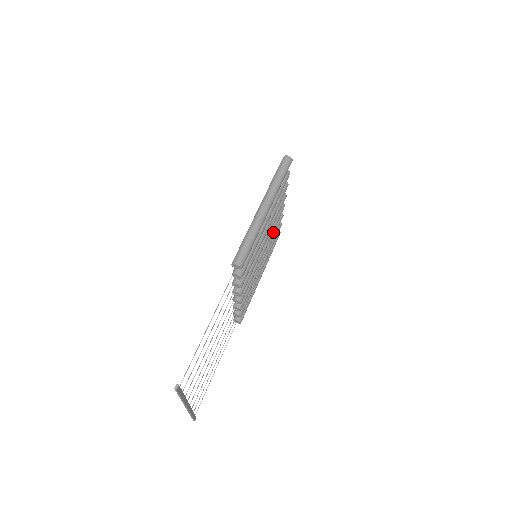
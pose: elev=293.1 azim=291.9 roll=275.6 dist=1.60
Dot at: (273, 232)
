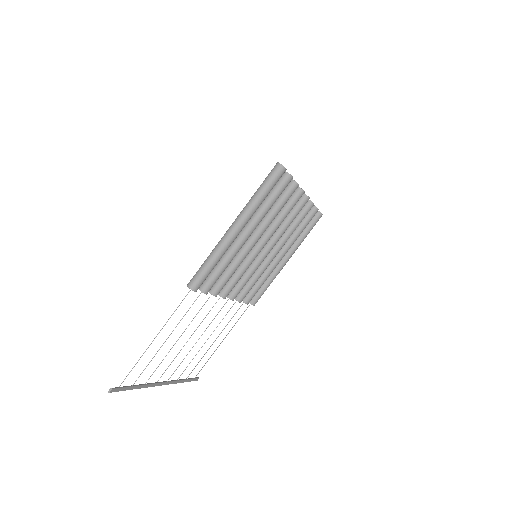
Dot at: (295, 224)
